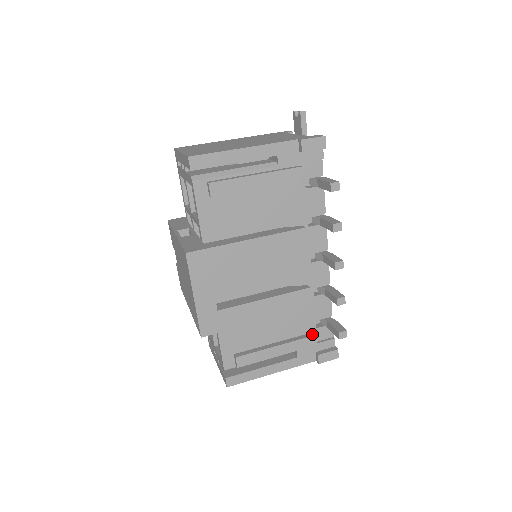
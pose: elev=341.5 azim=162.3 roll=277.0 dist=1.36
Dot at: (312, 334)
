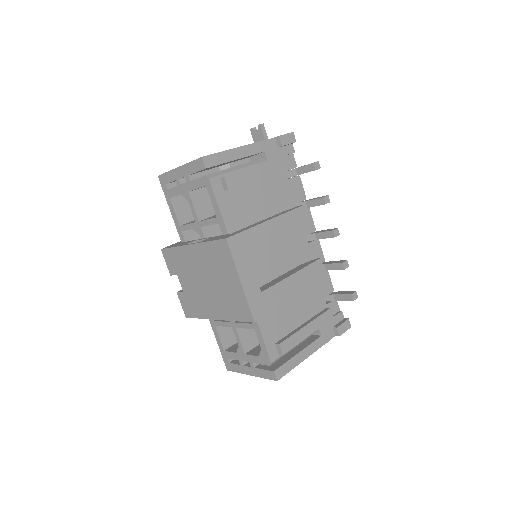
Dot at: (327, 309)
